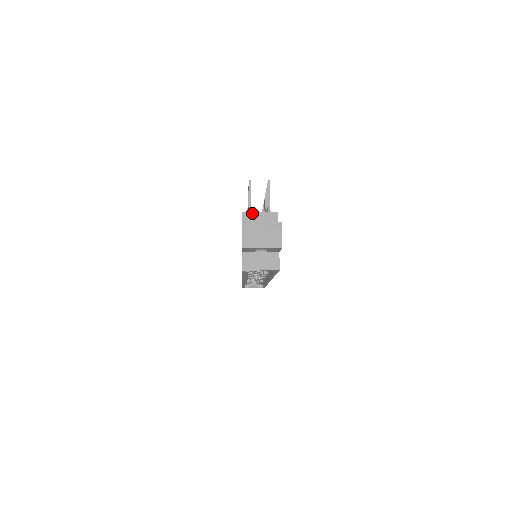
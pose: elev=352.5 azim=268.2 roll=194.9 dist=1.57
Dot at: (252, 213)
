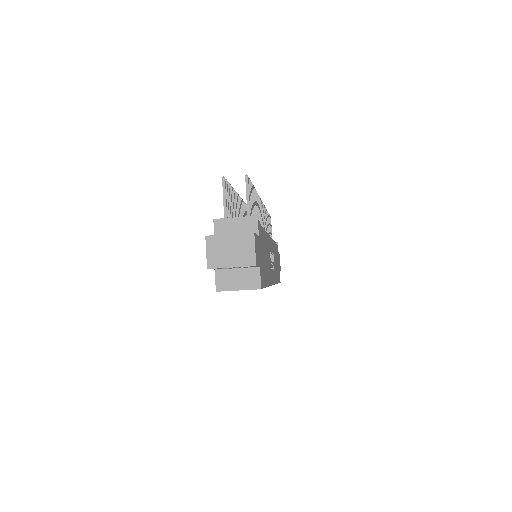
Dot at: (225, 219)
